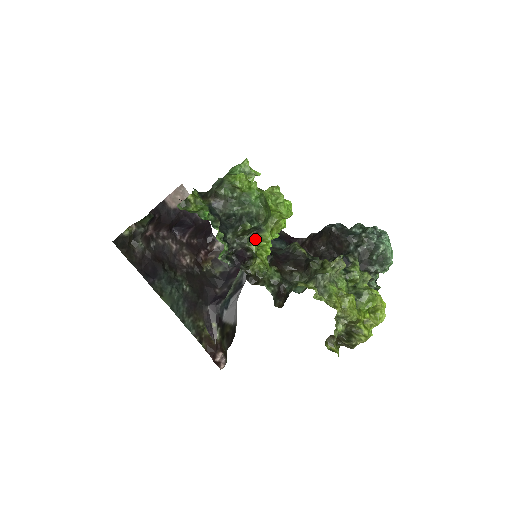
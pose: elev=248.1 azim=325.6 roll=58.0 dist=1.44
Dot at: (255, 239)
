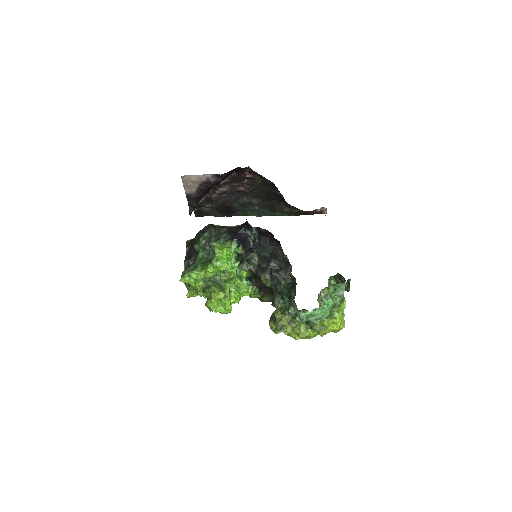
Dot at: occluded
